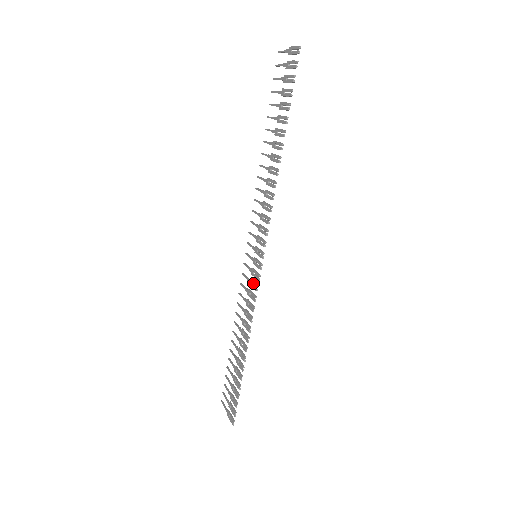
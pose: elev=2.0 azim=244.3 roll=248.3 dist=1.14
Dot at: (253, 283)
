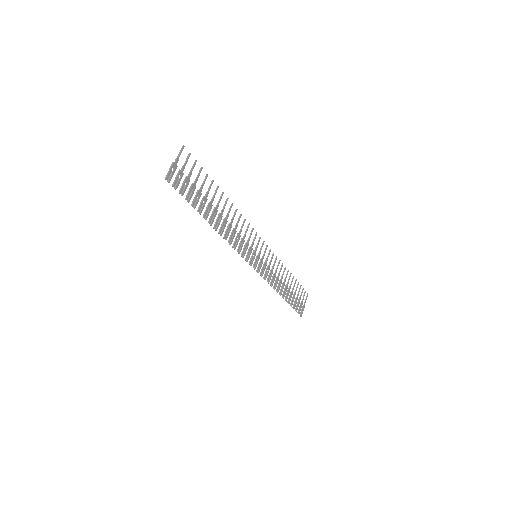
Dot at: (262, 269)
